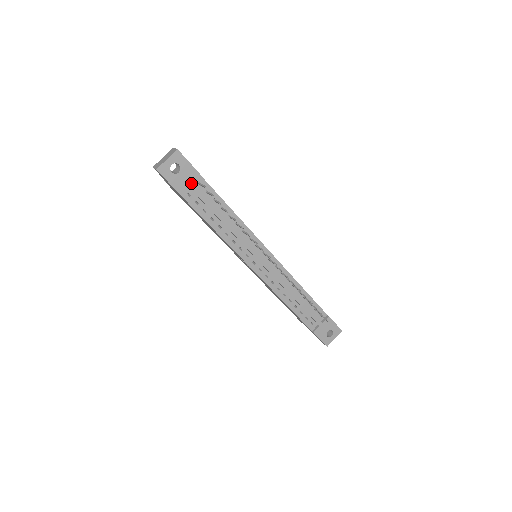
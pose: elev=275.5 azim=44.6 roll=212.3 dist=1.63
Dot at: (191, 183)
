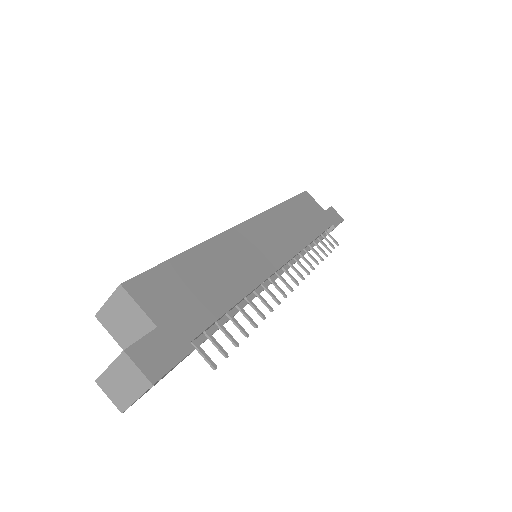
Dot at: (182, 360)
